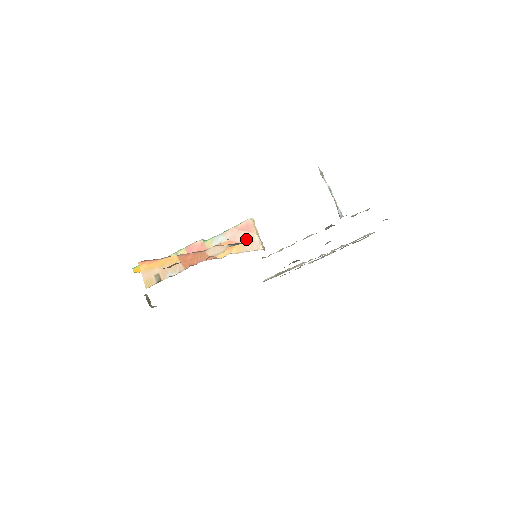
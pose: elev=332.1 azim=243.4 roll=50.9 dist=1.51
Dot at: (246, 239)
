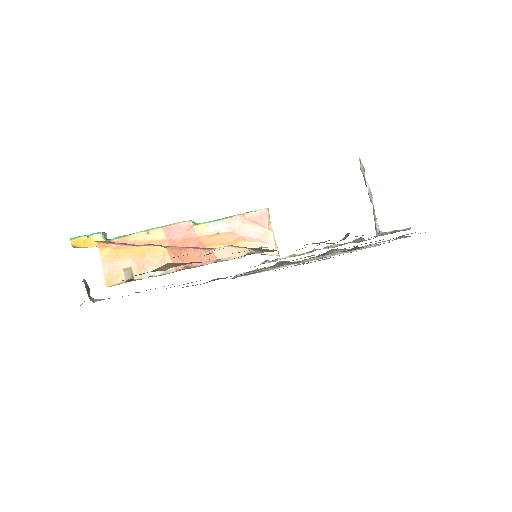
Dot at: (257, 235)
